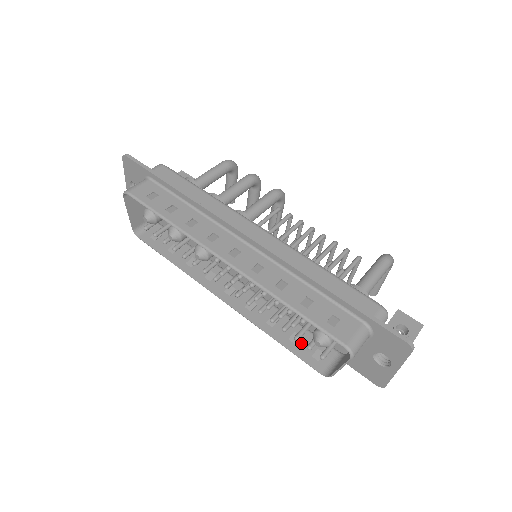
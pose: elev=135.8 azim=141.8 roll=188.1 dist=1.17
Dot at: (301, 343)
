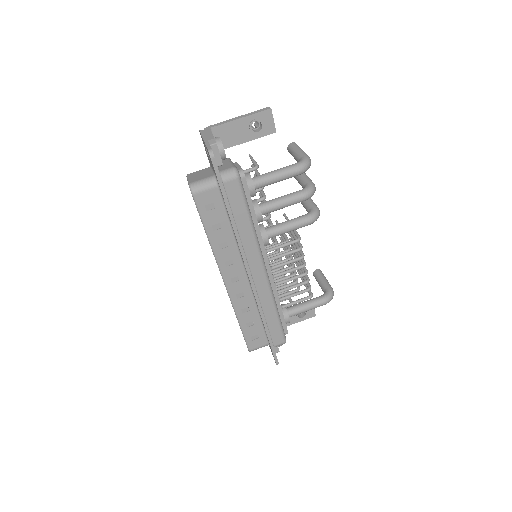
Dot at: occluded
